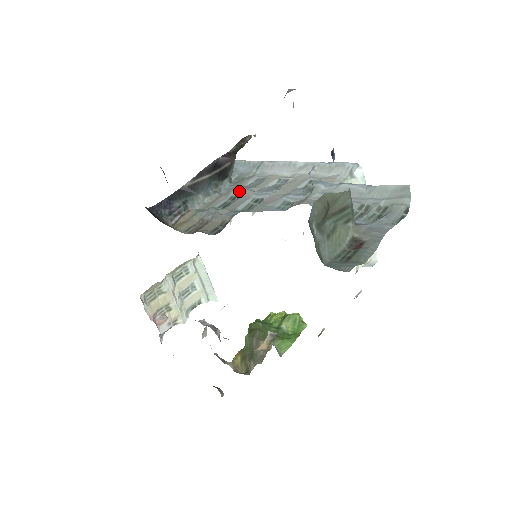
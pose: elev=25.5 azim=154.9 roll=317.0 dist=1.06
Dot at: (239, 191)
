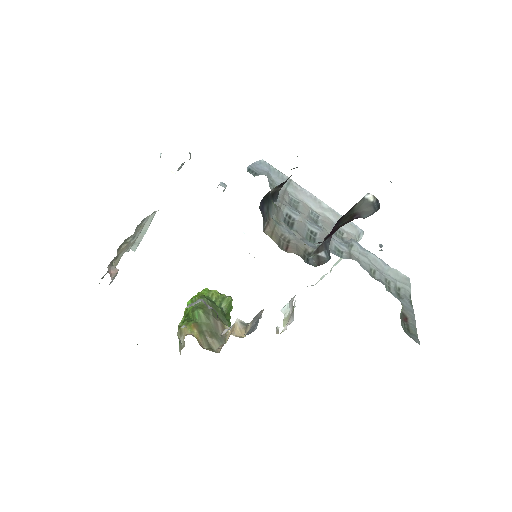
Dot at: (292, 211)
